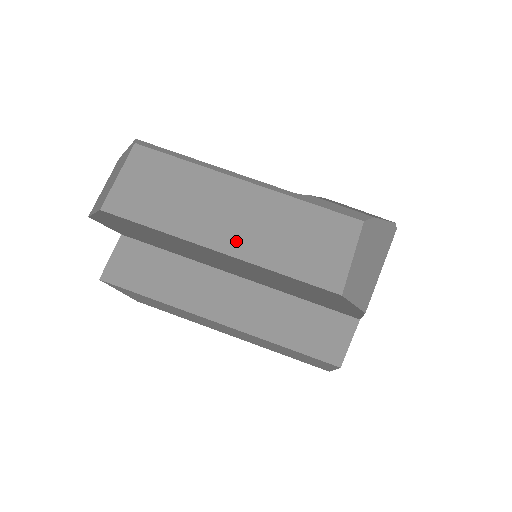
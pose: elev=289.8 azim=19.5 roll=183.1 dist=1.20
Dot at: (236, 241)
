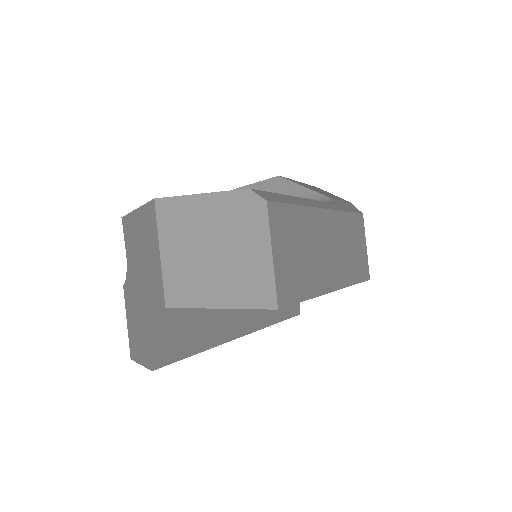
Dot at: (338, 273)
